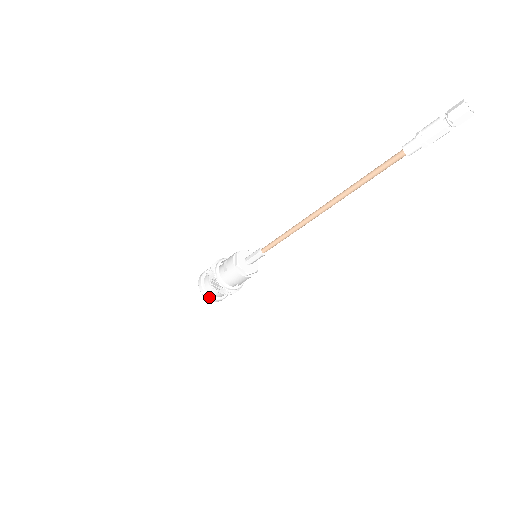
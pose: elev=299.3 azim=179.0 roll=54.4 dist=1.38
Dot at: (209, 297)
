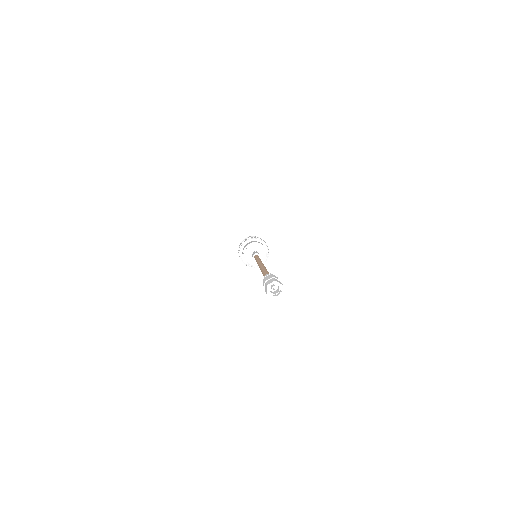
Dot at: occluded
